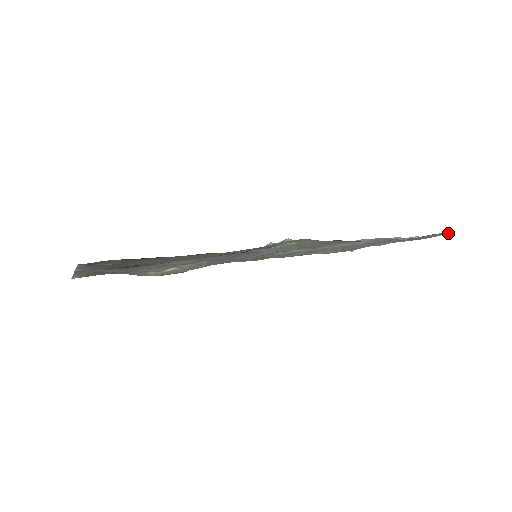
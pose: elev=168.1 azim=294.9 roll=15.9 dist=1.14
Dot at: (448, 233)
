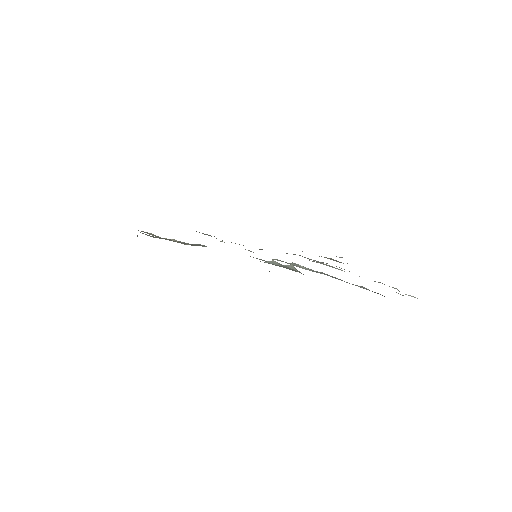
Dot at: occluded
